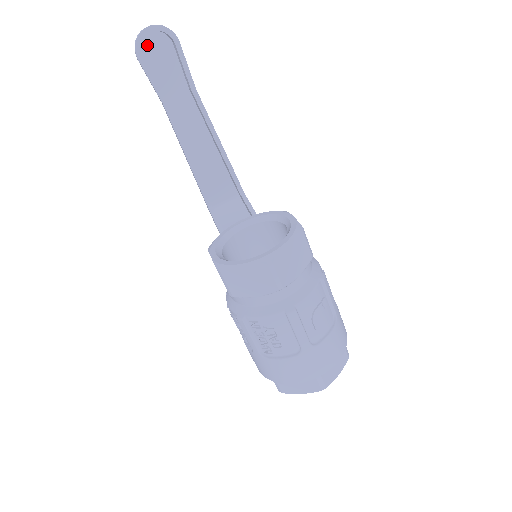
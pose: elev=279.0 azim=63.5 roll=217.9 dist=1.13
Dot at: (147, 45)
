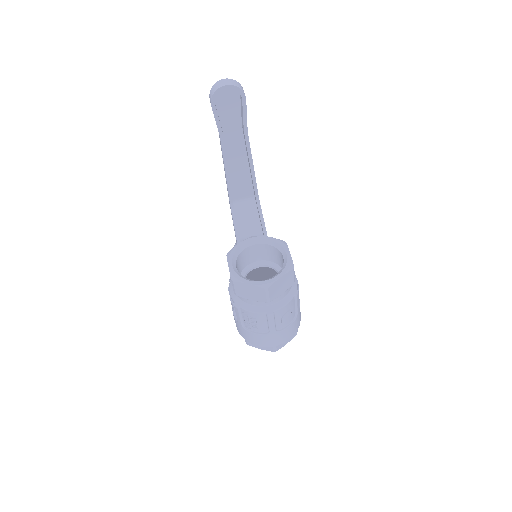
Dot at: occluded
